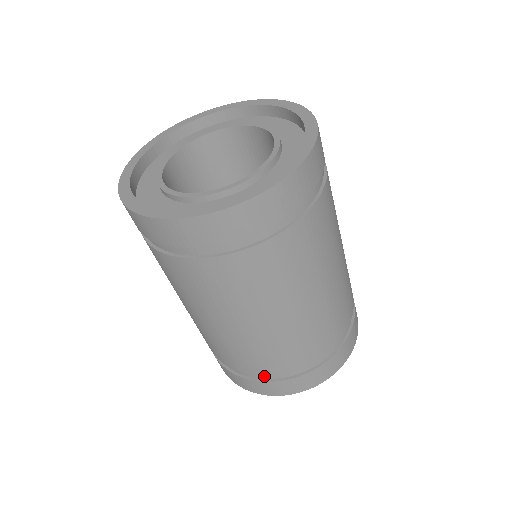
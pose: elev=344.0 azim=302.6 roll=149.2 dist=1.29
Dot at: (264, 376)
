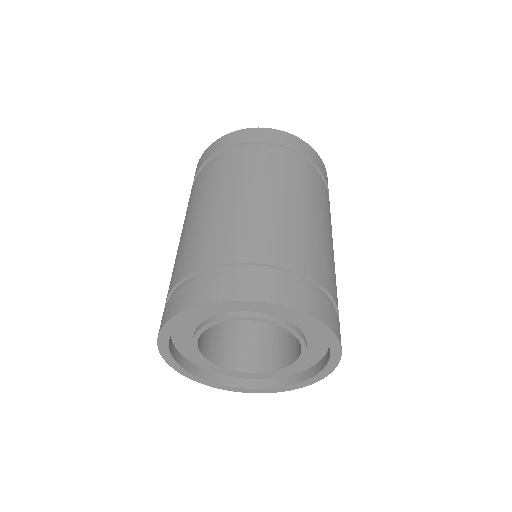
Dot at: (269, 272)
